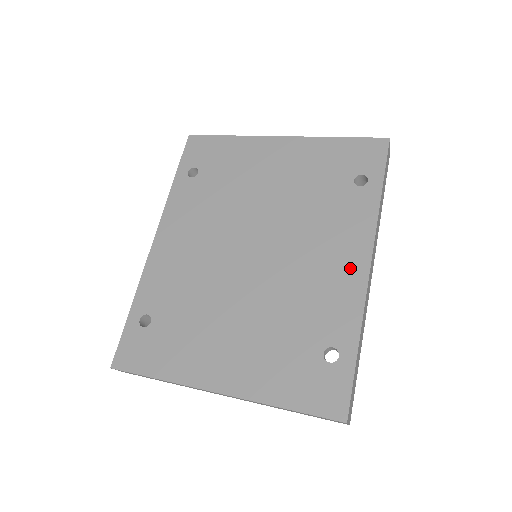
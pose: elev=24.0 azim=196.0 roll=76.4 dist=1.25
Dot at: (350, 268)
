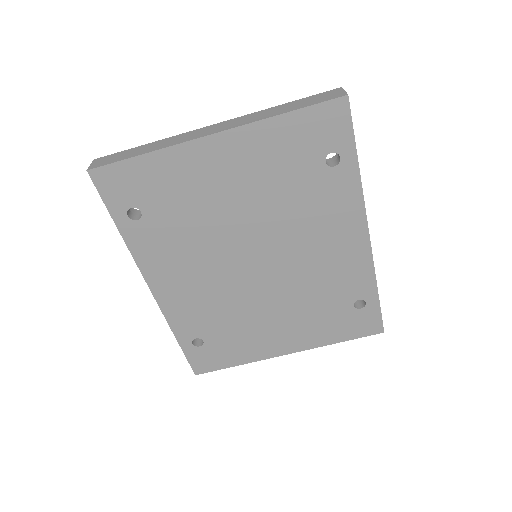
Dot at: (352, 244)
